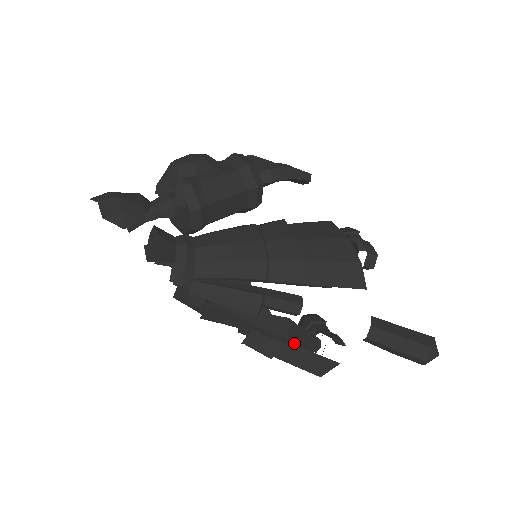
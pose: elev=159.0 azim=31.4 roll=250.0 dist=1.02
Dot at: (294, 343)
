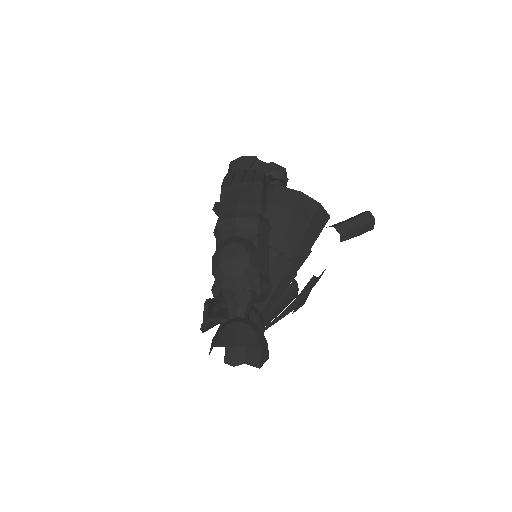
Dot at: (310, 284)
